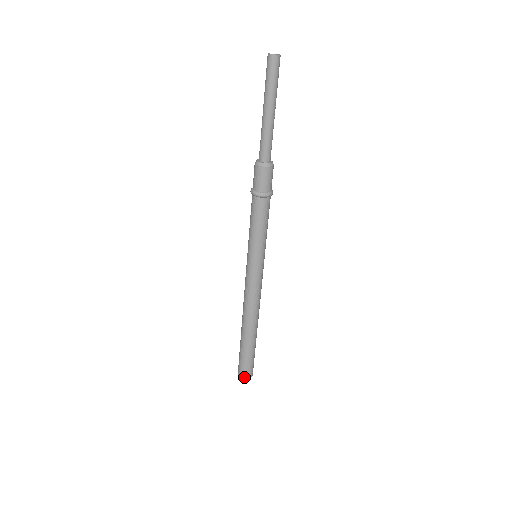
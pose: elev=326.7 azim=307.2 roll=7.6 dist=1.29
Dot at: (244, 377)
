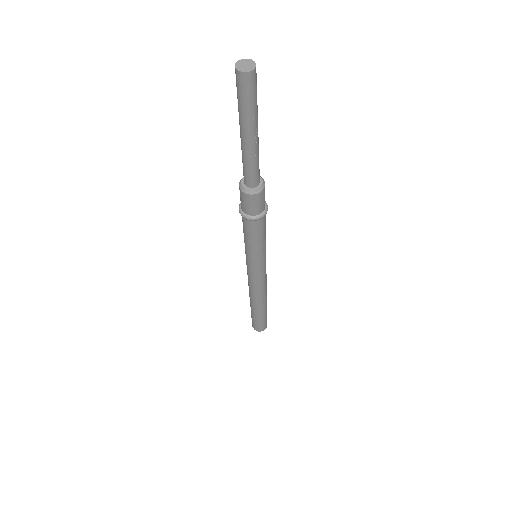
Dot at: (256, 330)
